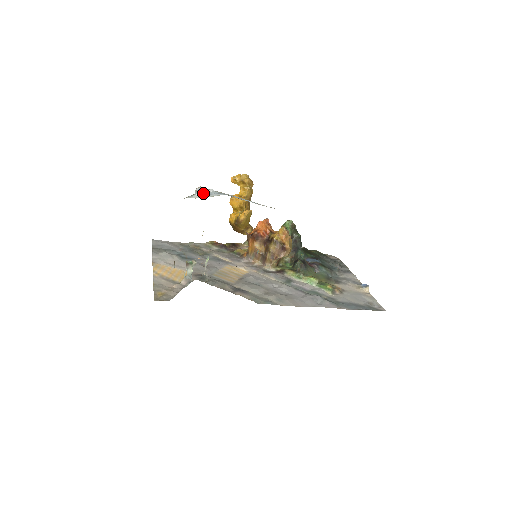
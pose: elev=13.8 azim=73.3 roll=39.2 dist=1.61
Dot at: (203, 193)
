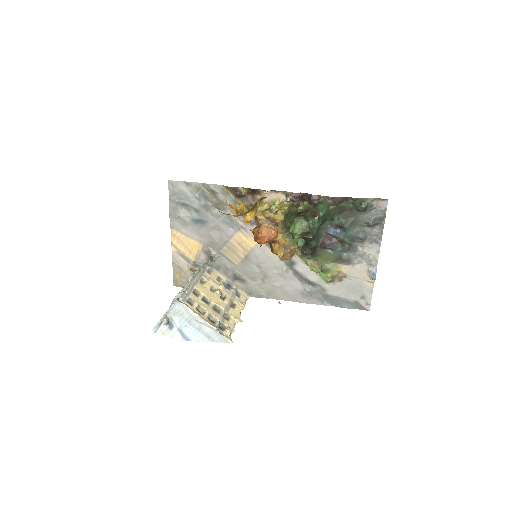
Dot at: (168, 324)
